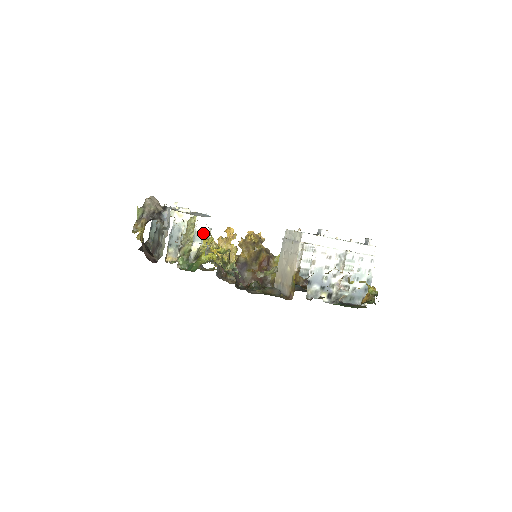
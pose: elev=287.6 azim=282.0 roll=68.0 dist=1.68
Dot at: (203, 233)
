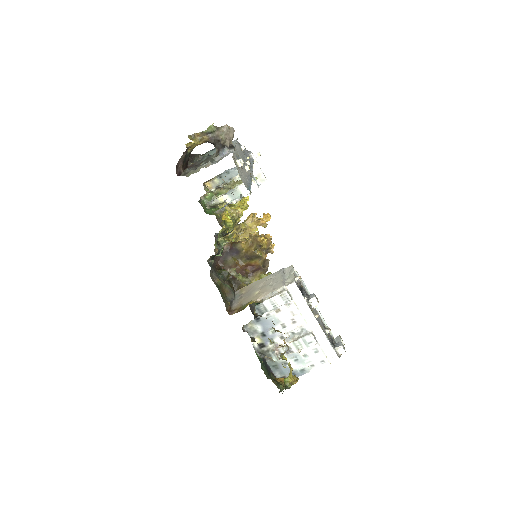
Dot at: occluded
